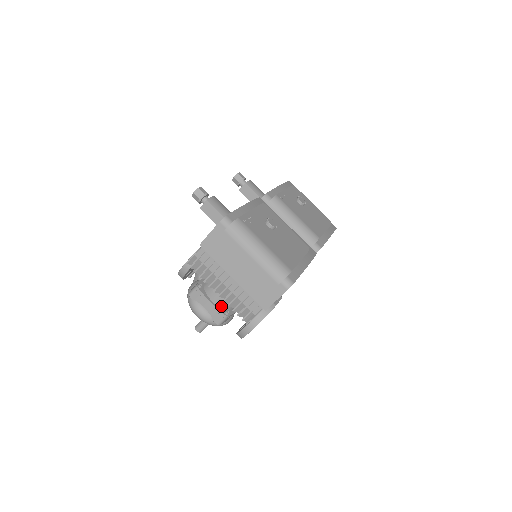
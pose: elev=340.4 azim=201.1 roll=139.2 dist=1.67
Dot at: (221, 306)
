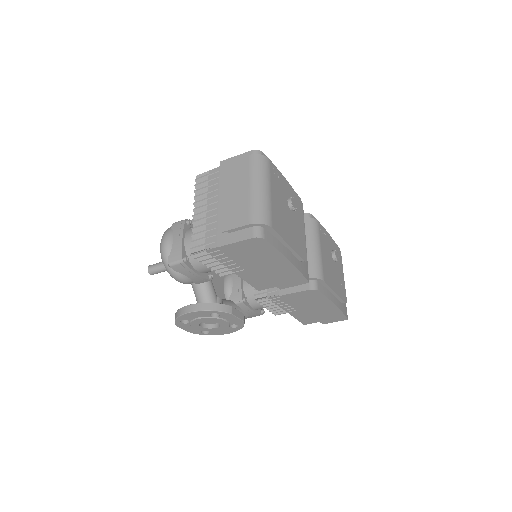
Dot at: (187, 250)
